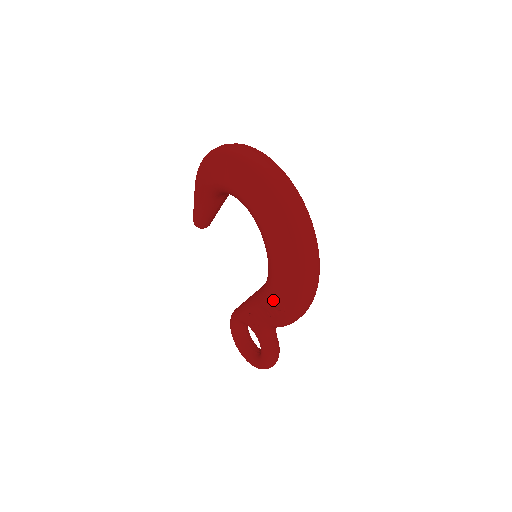
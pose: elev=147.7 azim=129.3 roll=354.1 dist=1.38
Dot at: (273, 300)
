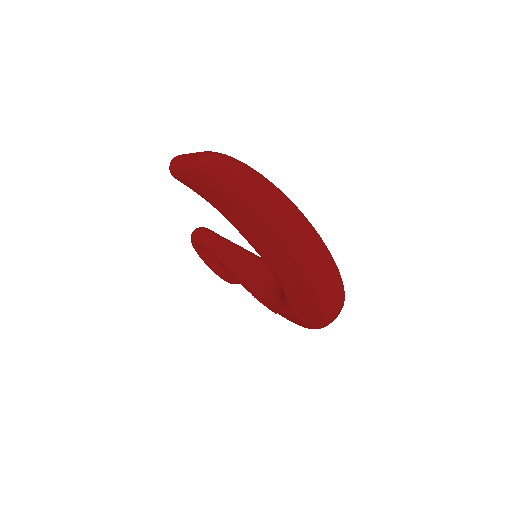
Dot at: (268, 308)
